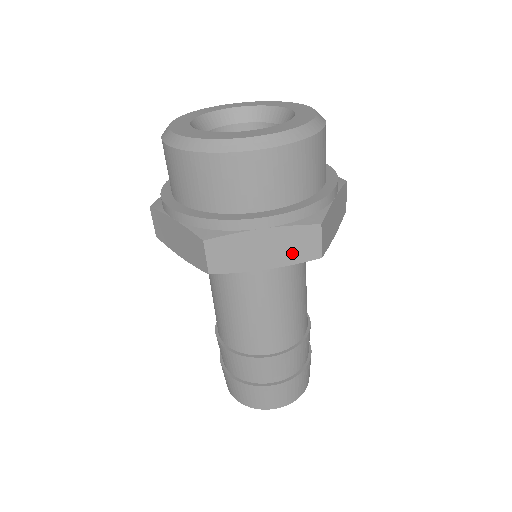
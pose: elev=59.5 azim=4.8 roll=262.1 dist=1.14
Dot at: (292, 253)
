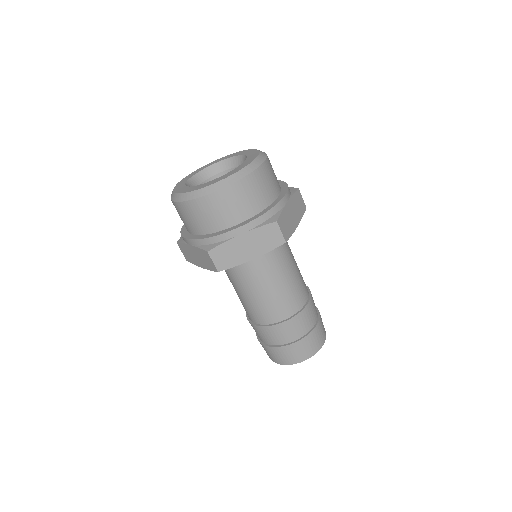
Dot at: (265, 244)
